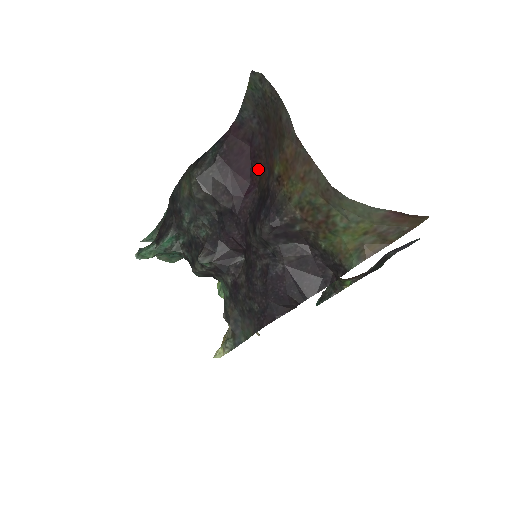
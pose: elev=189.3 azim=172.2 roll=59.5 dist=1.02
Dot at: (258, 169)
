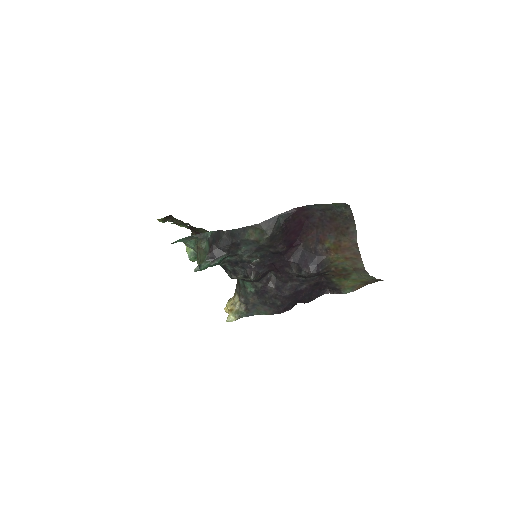
Dot at: (307, 234)
